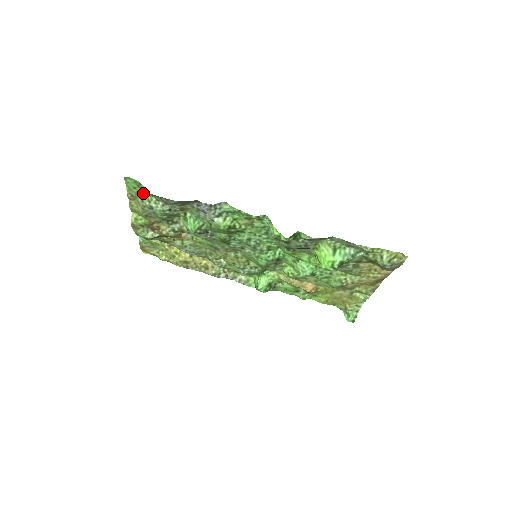
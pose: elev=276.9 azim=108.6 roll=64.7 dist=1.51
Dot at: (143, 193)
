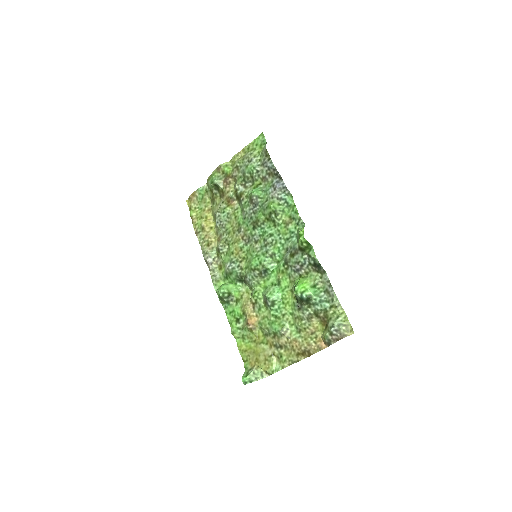
Dot at: (257, 151)
